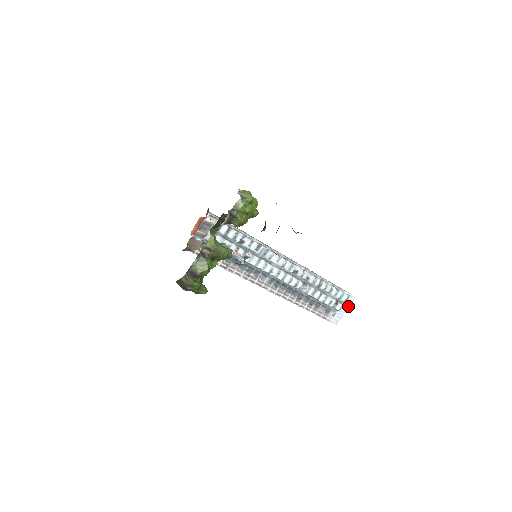
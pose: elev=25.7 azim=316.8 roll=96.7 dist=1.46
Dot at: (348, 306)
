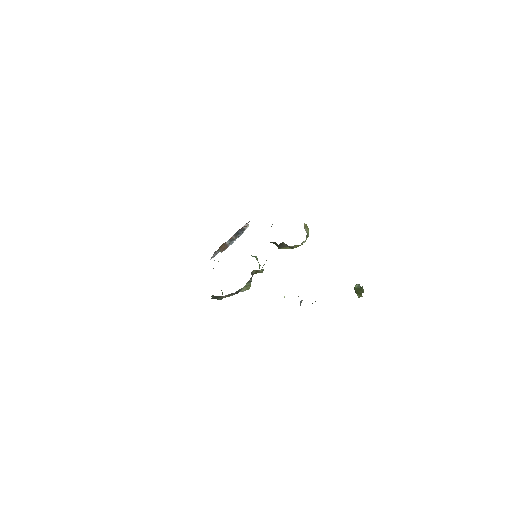
Dot at: occluded
